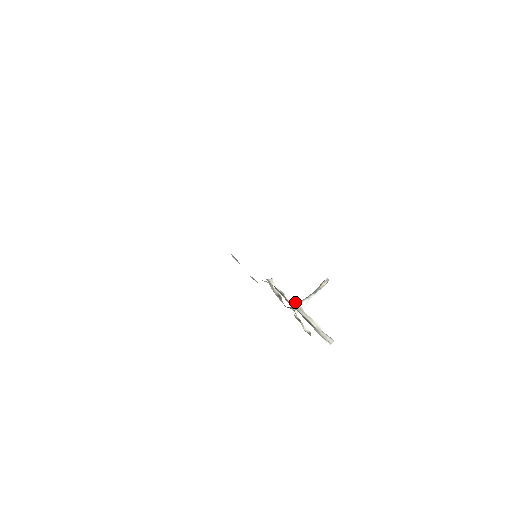
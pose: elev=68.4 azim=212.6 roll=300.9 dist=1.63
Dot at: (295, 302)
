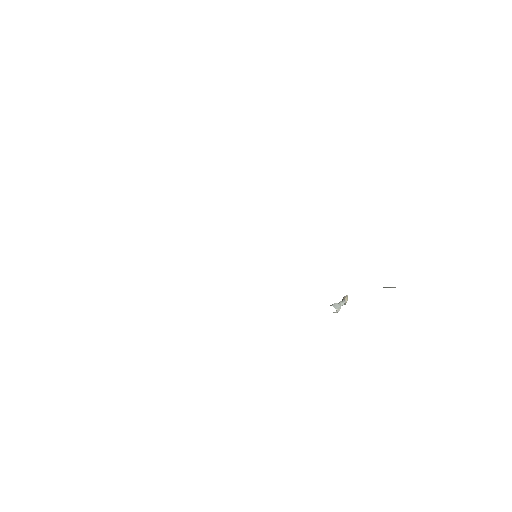
Dot at: occluded
